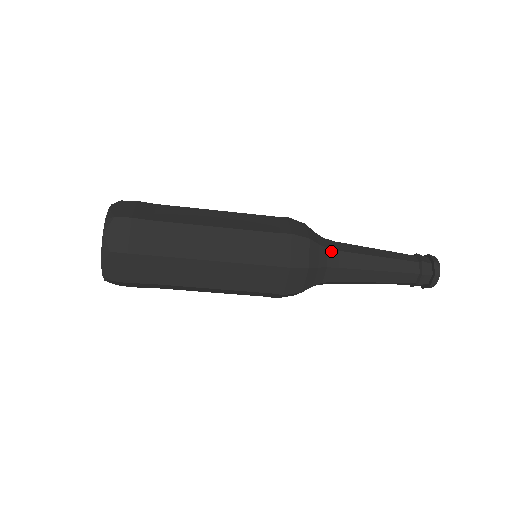
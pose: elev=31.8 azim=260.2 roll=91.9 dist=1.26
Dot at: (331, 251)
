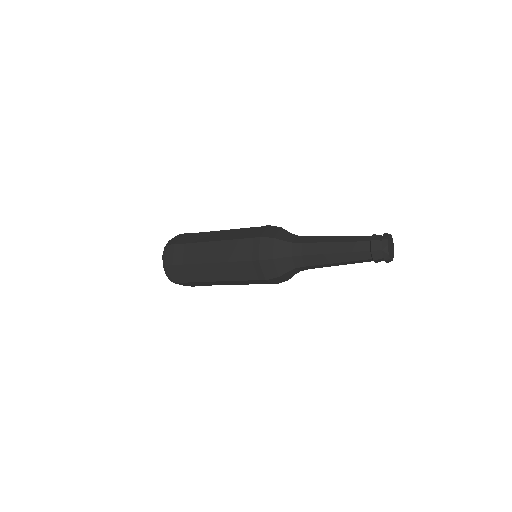
Dot at: (295, 244)
